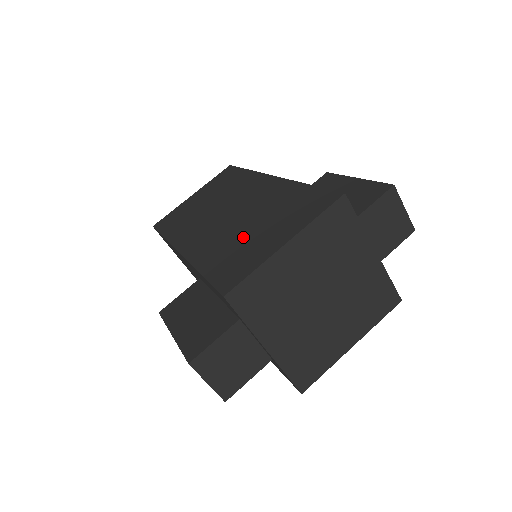
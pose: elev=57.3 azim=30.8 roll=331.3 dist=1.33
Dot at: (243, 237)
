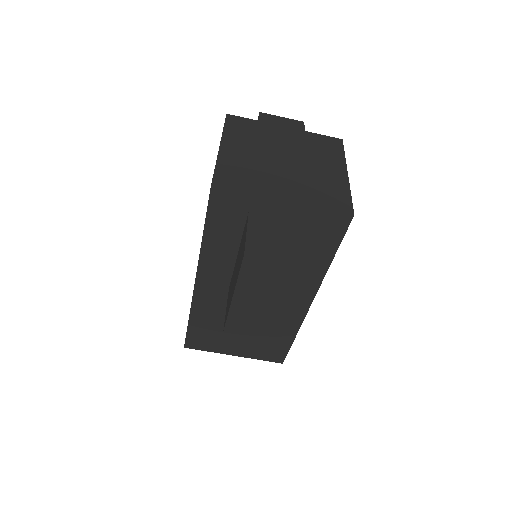
Dot at: occluded
